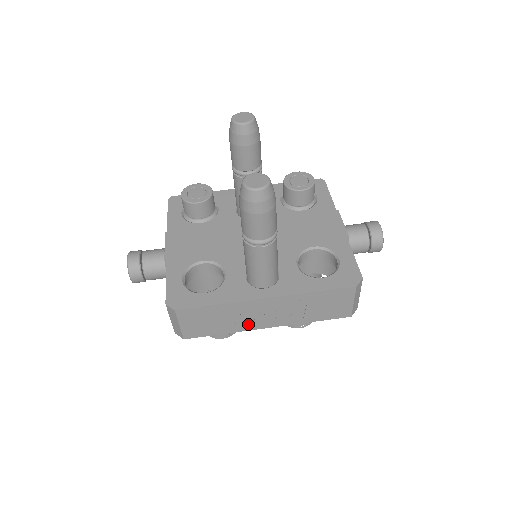
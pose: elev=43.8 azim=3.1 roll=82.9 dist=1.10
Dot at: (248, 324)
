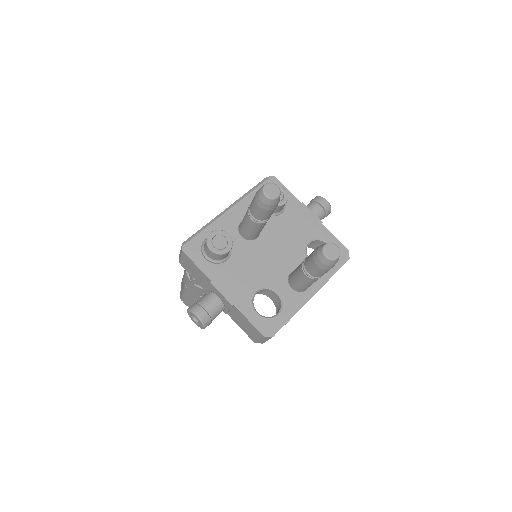
Dot at: occluded
